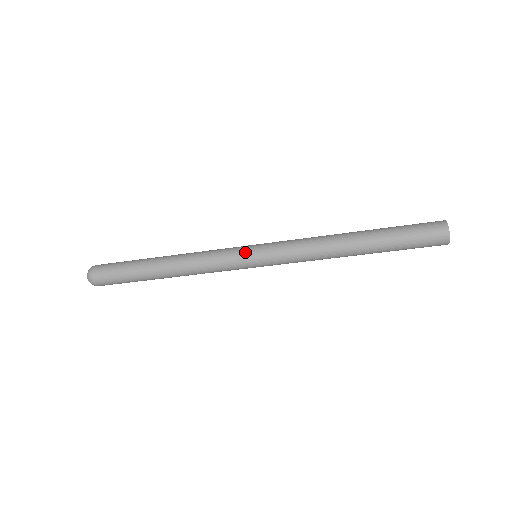
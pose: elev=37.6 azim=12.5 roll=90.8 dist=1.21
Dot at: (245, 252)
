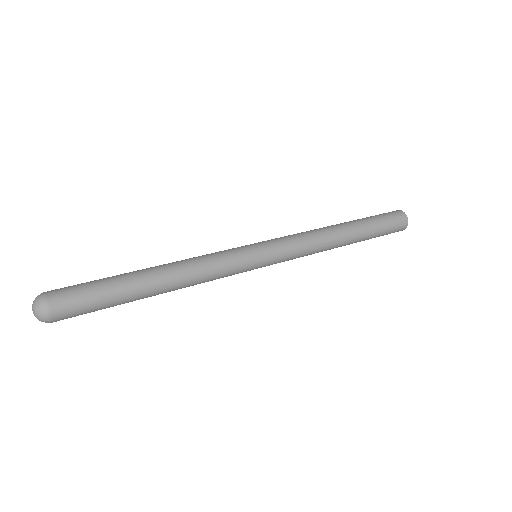
Dot at: (254, 265)
